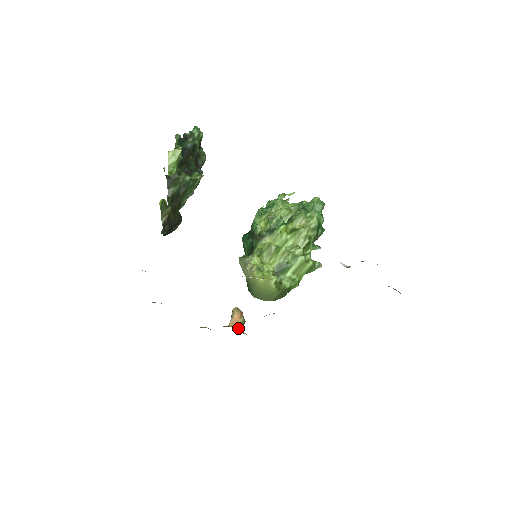
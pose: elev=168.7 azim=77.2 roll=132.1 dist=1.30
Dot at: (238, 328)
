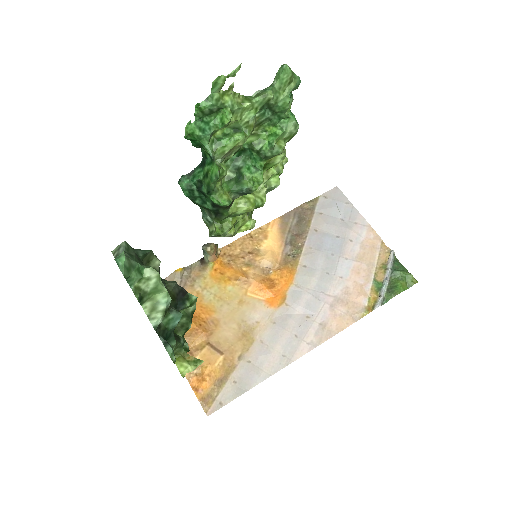
Dot at: (215, 255)
